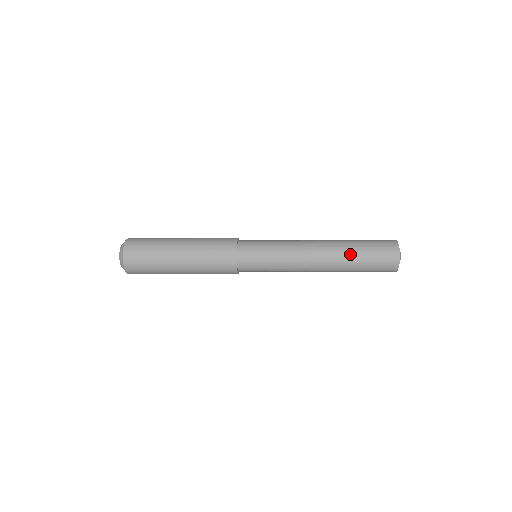
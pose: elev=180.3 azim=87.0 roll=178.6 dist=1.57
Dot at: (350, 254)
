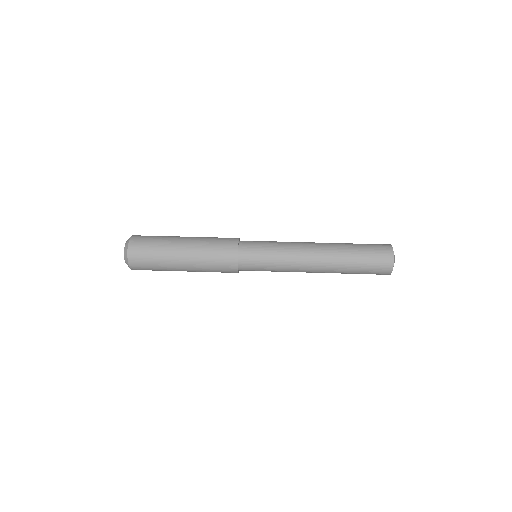
Dot at: (345, 270)
